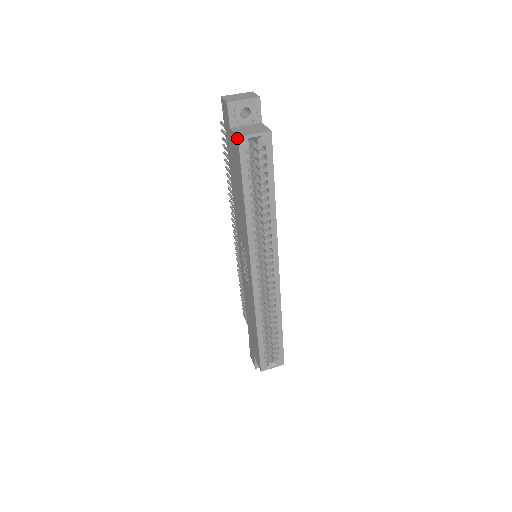
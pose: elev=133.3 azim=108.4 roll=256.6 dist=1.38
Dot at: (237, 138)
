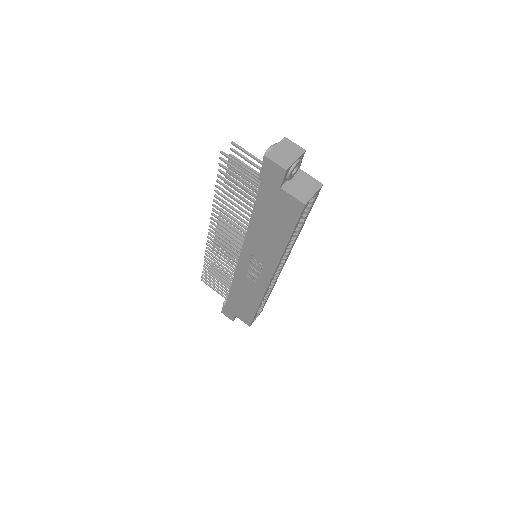
Dot at: (303, 205)
